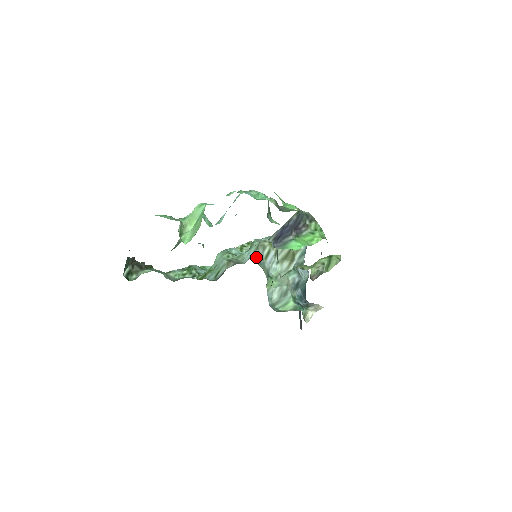
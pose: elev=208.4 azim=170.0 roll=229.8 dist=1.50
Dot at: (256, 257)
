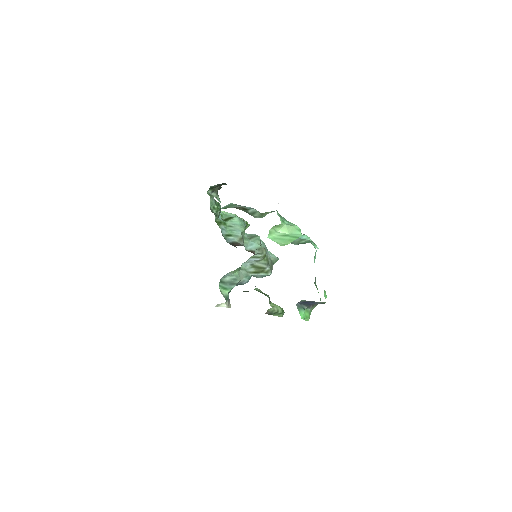
Dot at: occluded
